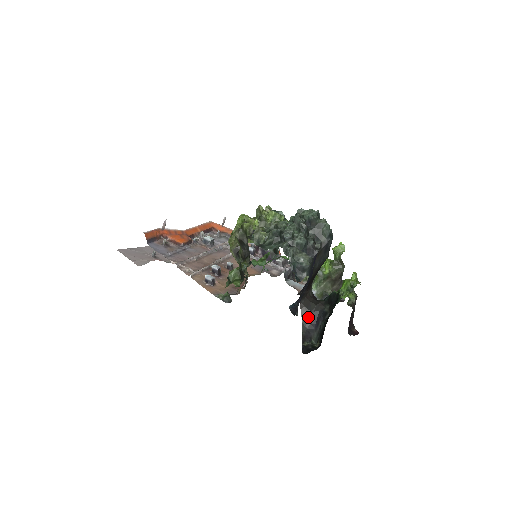
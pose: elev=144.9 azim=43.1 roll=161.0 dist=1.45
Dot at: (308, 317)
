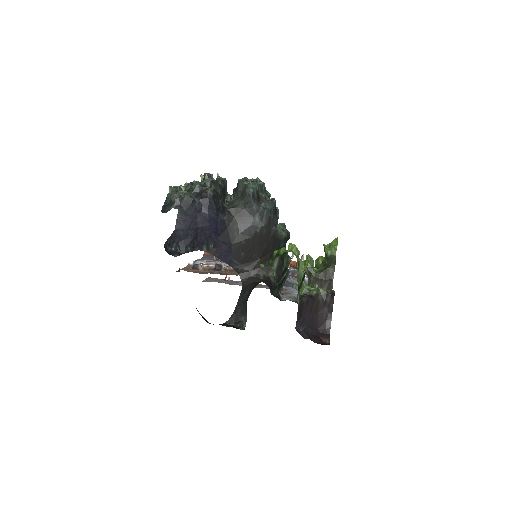
Dot at: (243, 296)
